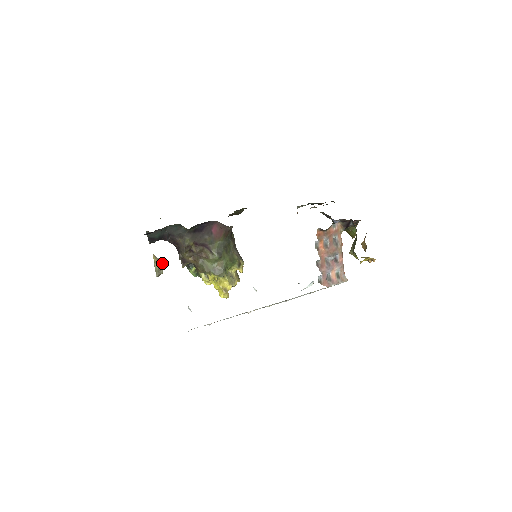
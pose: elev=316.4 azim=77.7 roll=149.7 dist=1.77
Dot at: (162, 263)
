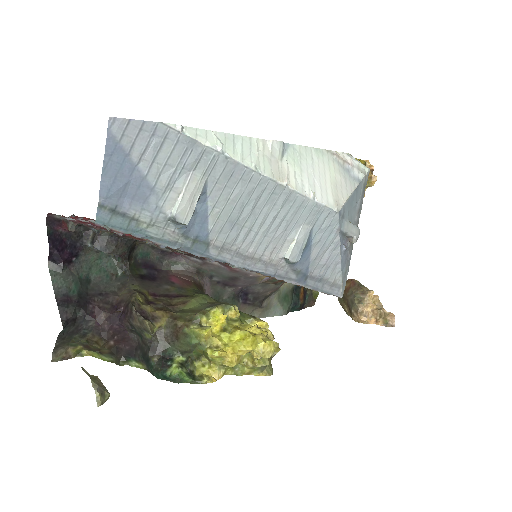
Dot at: occluded
